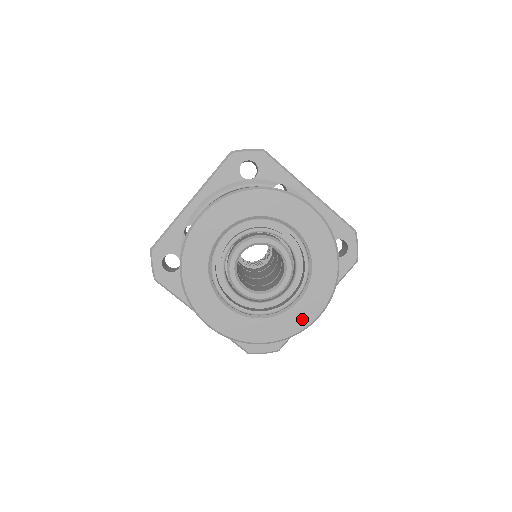
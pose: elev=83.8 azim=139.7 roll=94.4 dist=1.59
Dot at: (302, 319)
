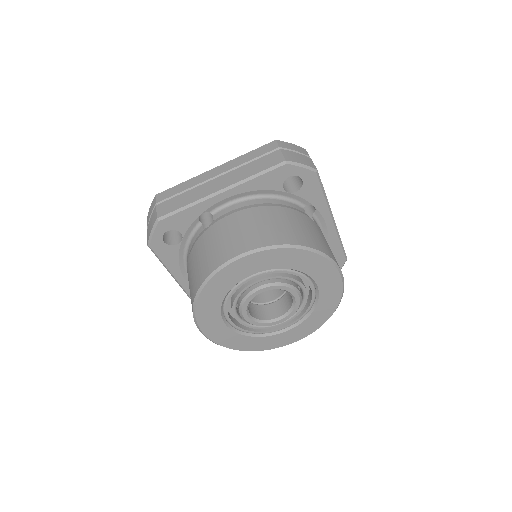
Dot at: (280, 342)
